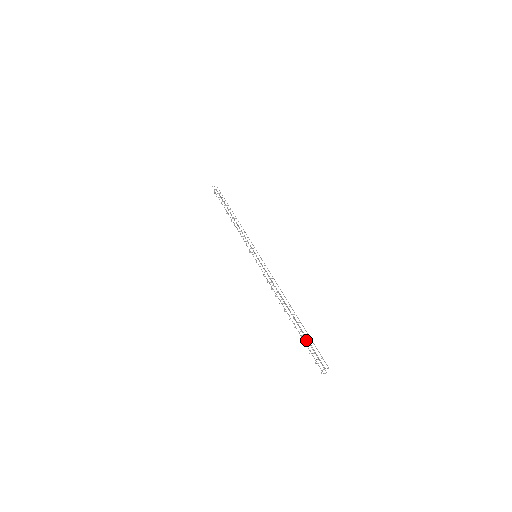
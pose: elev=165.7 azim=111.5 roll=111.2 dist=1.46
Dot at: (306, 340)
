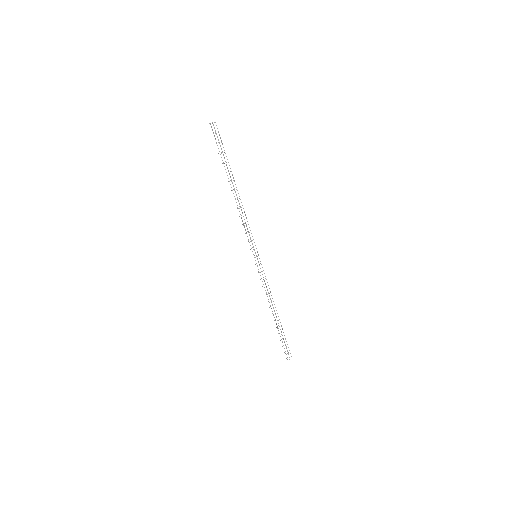
Dot at: occluded
